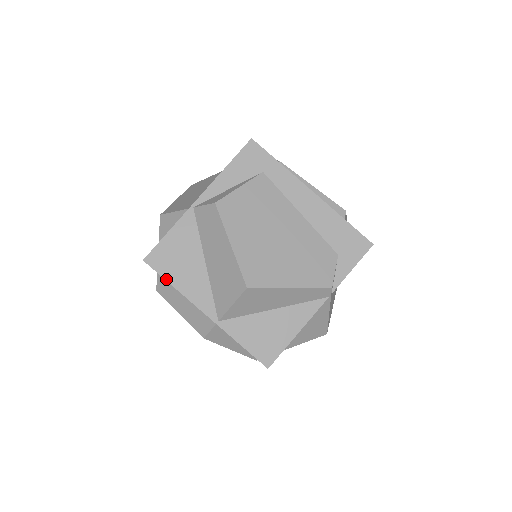
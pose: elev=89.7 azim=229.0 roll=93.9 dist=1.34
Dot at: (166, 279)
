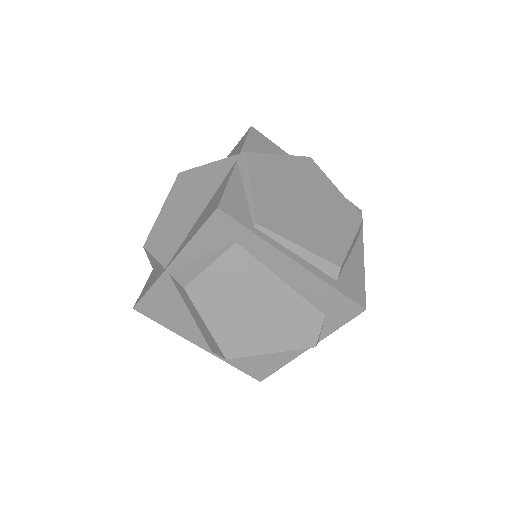
Dot at: (158, 323)
